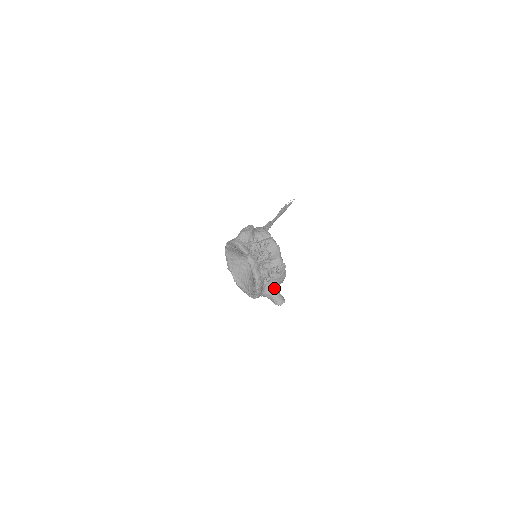
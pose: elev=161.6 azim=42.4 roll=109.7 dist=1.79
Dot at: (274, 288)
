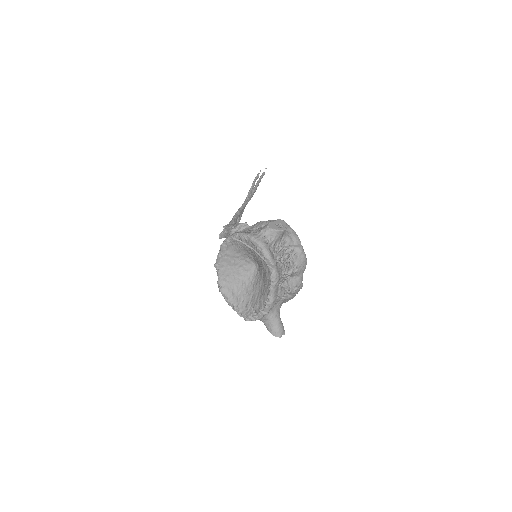
Dot at: (277, 312)
